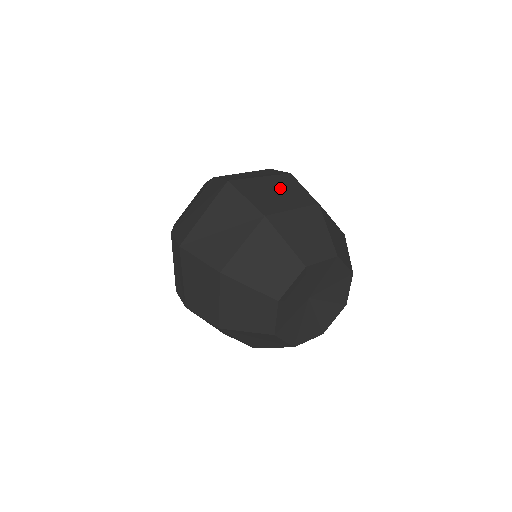
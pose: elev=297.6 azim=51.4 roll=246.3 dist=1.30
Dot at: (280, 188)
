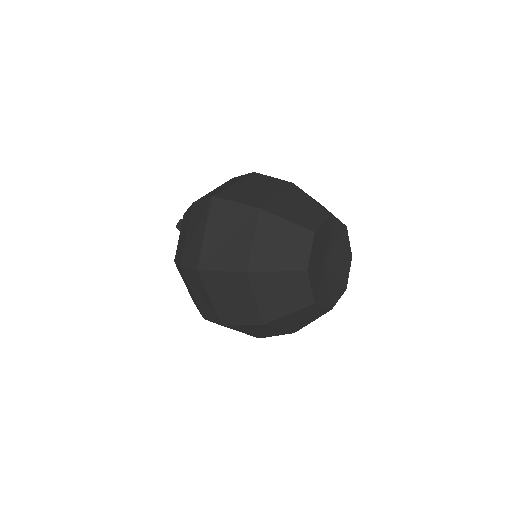
Dot at: (255, 185)
